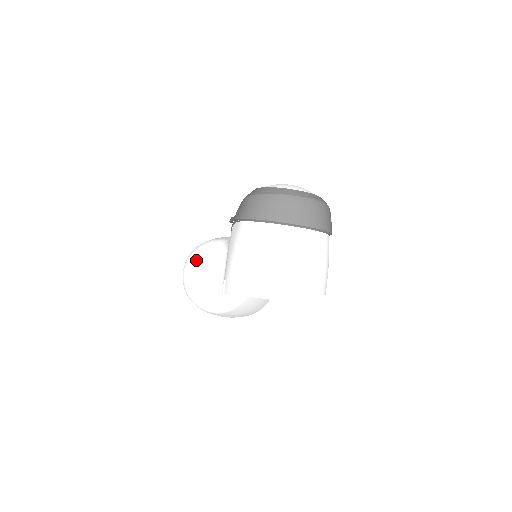
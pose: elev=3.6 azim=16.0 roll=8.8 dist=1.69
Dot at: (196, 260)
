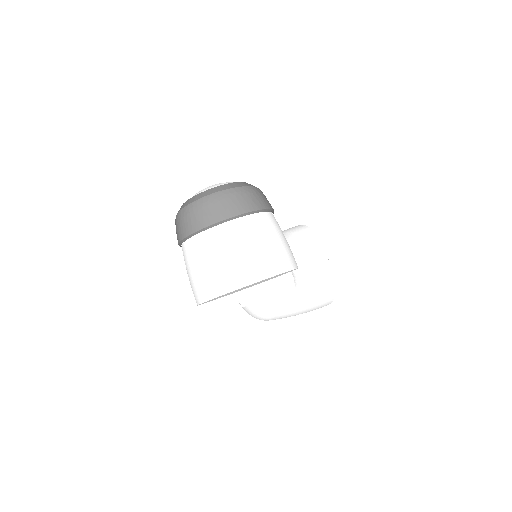
Dot at: occluded
